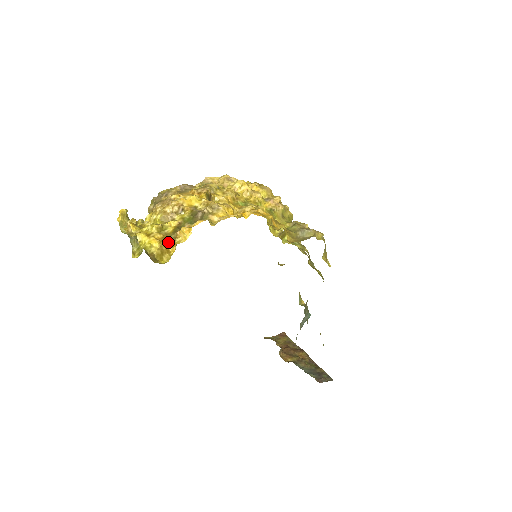
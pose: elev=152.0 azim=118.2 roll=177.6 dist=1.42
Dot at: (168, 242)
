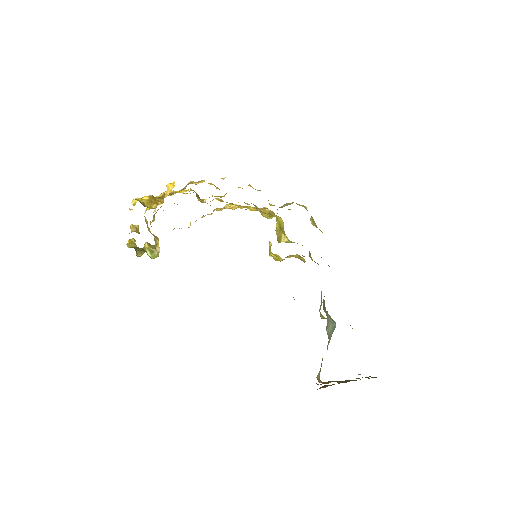
Dot at: (157, 199)
